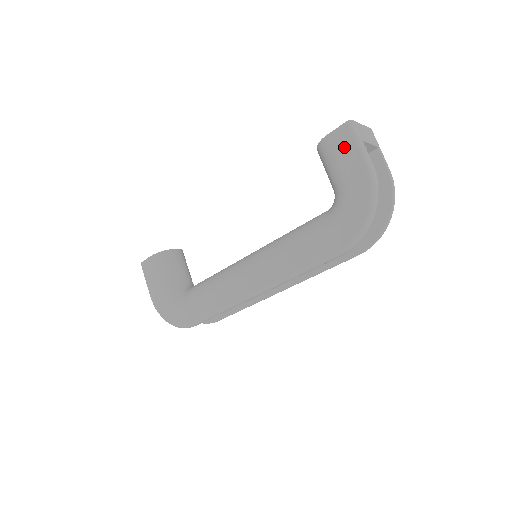
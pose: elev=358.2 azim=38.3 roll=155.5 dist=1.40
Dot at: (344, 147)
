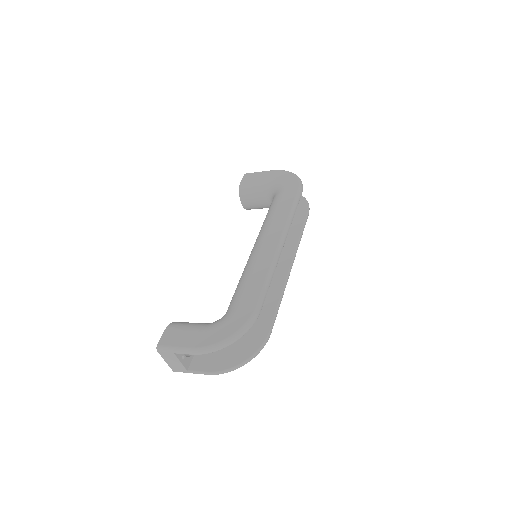
Dot at: (254, 176)
